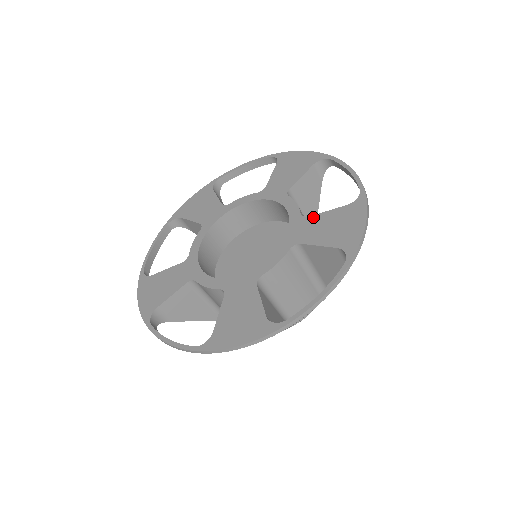
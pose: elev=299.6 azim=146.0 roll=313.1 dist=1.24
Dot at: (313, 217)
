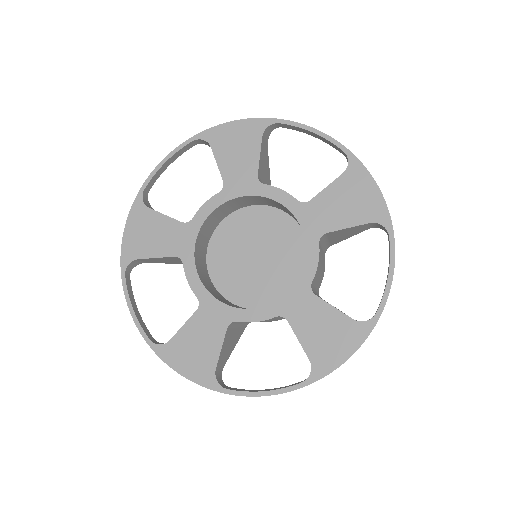
Dot at: (316, 199)
